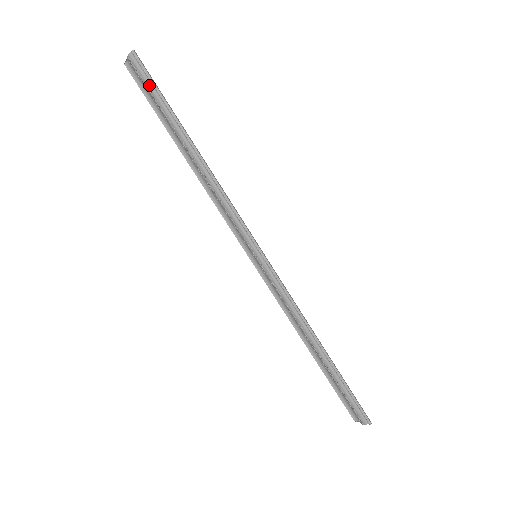
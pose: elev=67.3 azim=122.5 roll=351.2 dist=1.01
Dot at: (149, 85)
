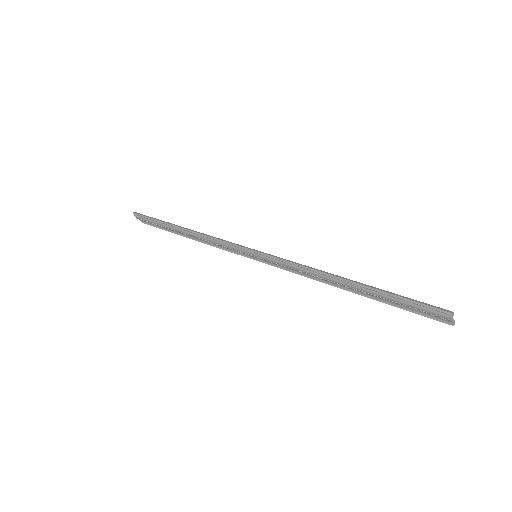
Dot at: (149, 221)
